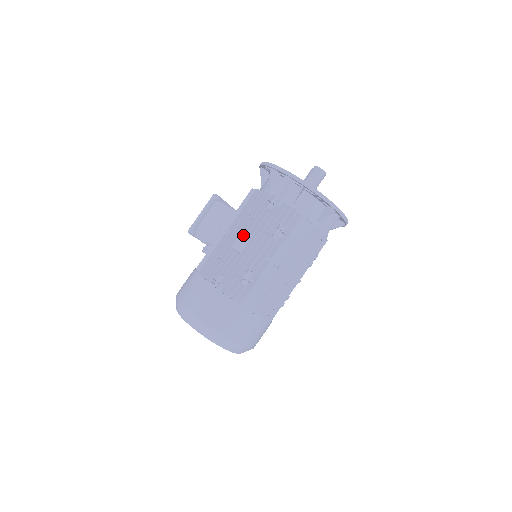
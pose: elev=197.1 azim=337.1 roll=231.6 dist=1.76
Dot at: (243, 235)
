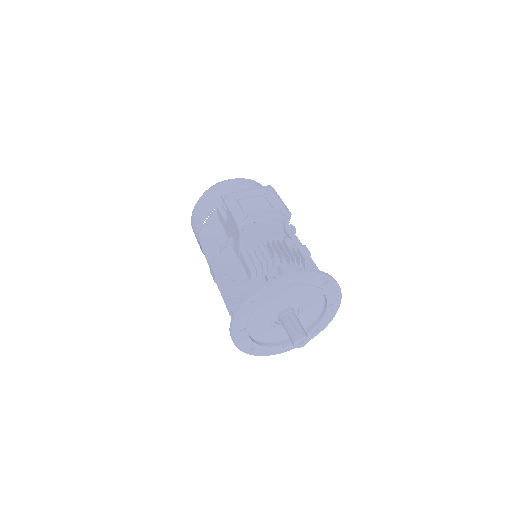
Dot at: (213, 274)
